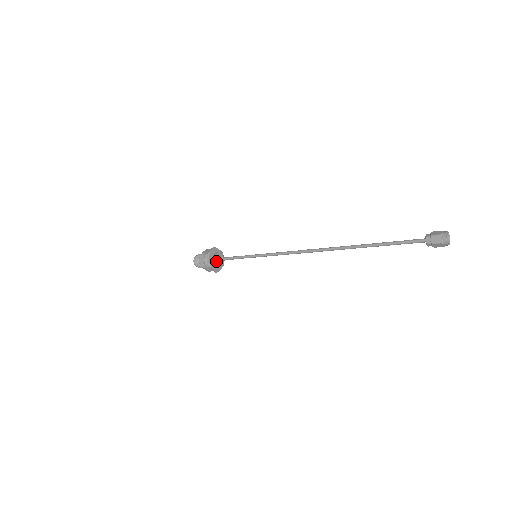
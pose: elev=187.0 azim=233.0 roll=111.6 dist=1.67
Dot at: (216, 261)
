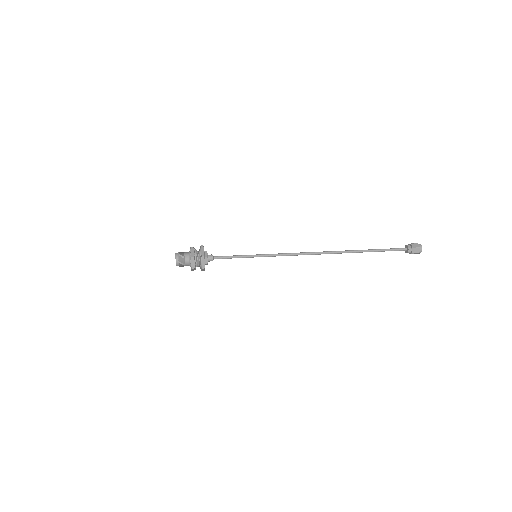
Dot at: (207, 261)
